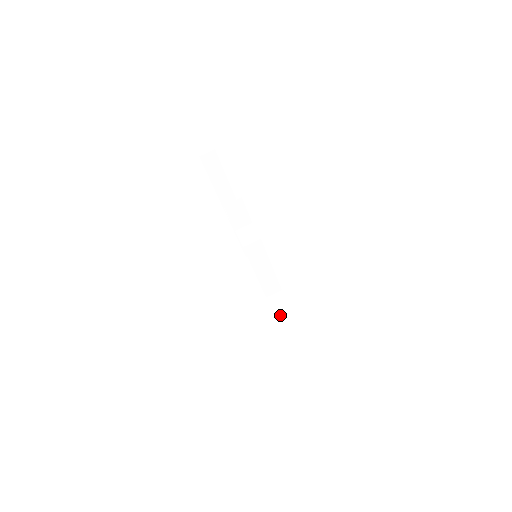
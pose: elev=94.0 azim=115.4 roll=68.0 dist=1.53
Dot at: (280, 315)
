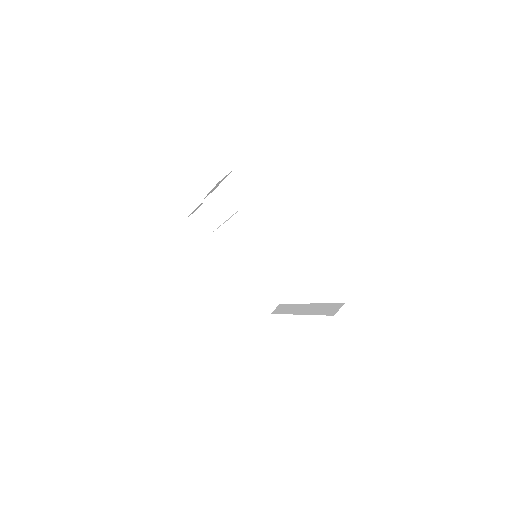
Dot at: (309, 311)
